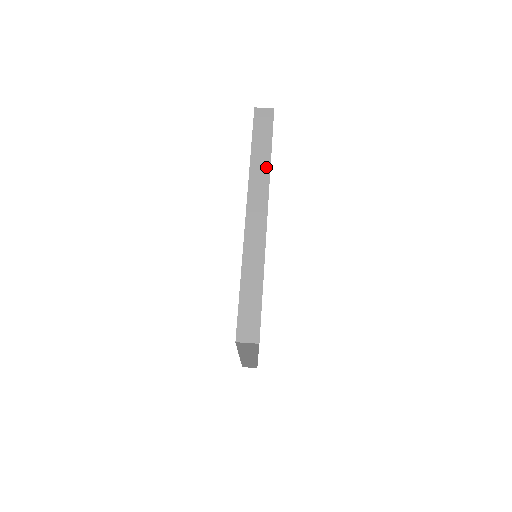
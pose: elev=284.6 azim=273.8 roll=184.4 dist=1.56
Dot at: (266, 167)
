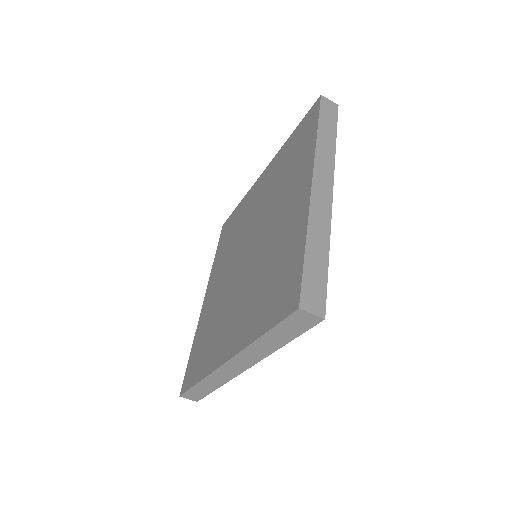
Dot at: (270, 350)
